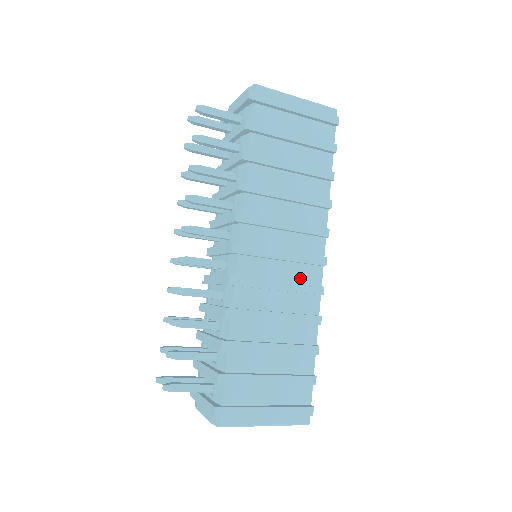
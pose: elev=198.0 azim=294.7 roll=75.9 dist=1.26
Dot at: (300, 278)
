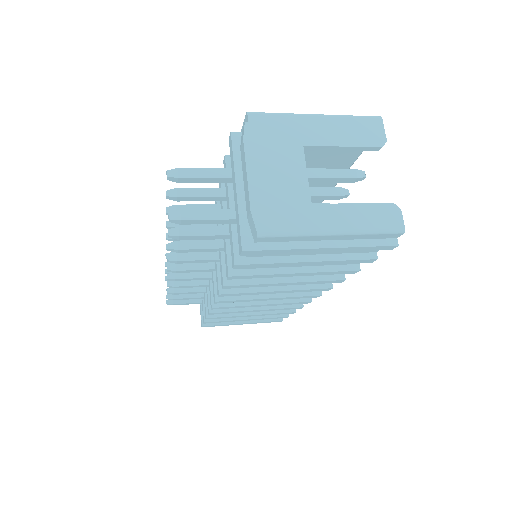
Dot at: occluded
